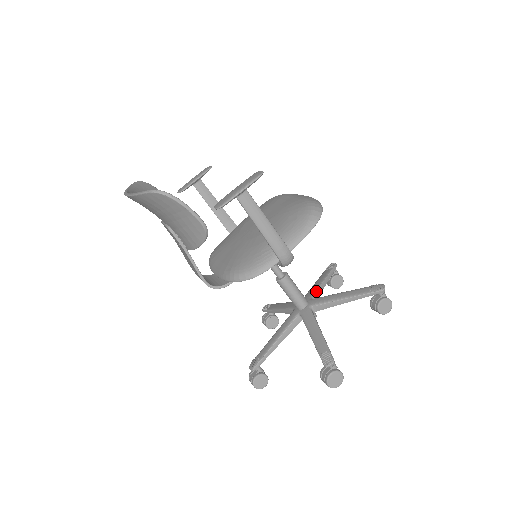
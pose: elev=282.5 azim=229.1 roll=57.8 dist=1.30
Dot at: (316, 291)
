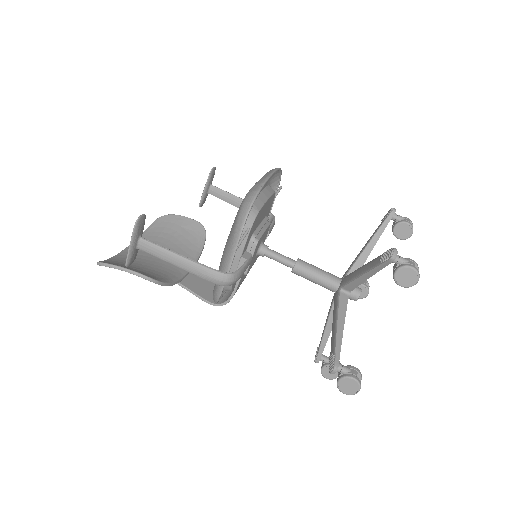
Dot at: (355, 262)
